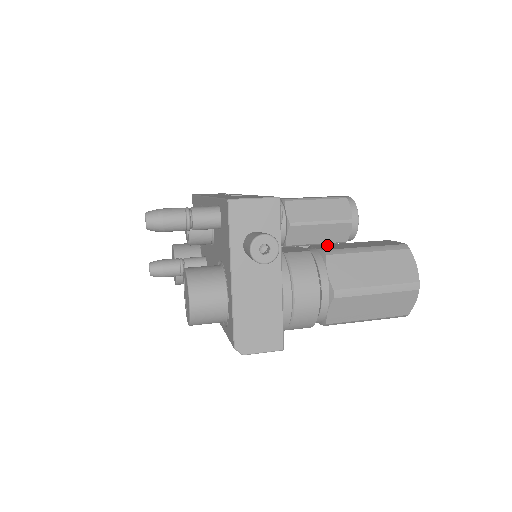
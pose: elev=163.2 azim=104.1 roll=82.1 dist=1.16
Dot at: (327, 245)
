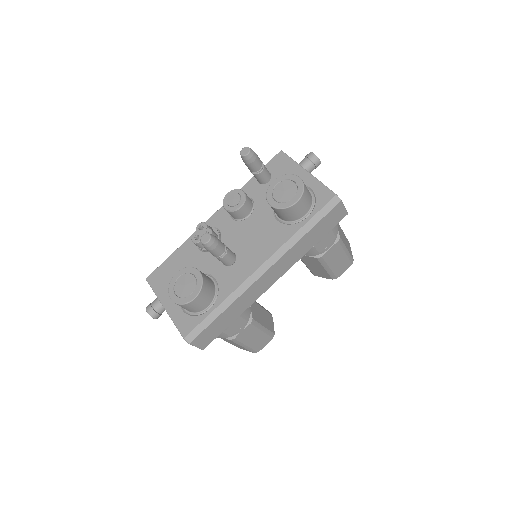
Dot at: occluded
